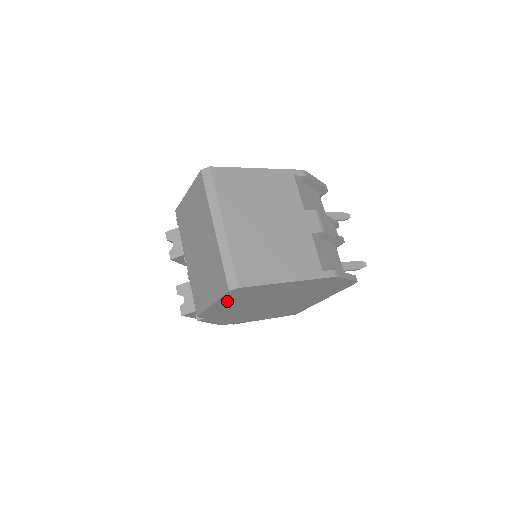
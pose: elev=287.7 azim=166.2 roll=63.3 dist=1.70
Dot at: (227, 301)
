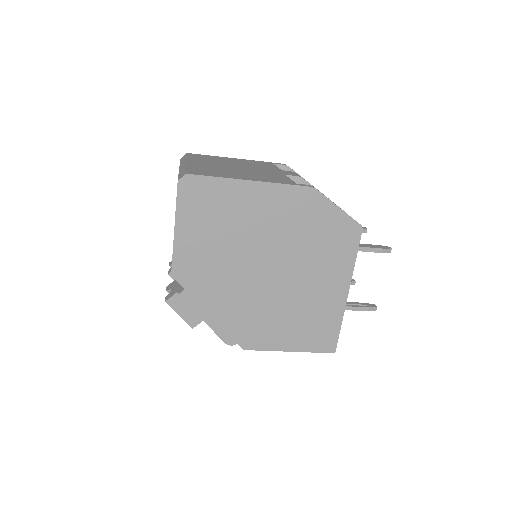
Dot at: (191, 224)
